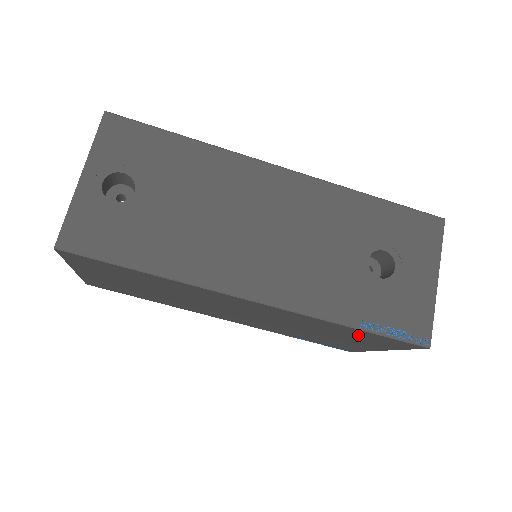
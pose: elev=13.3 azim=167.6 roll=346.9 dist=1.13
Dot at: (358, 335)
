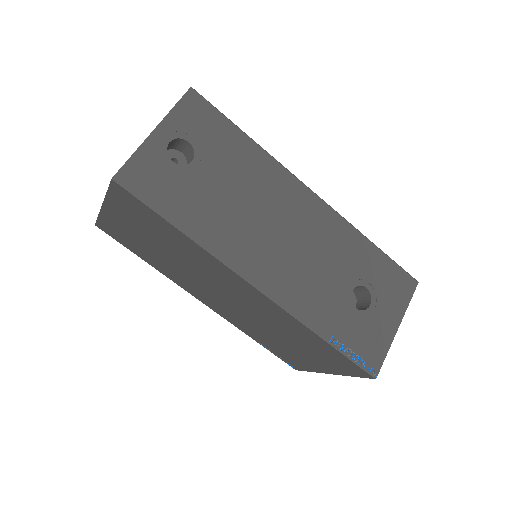
Dot at: (321, 349)
